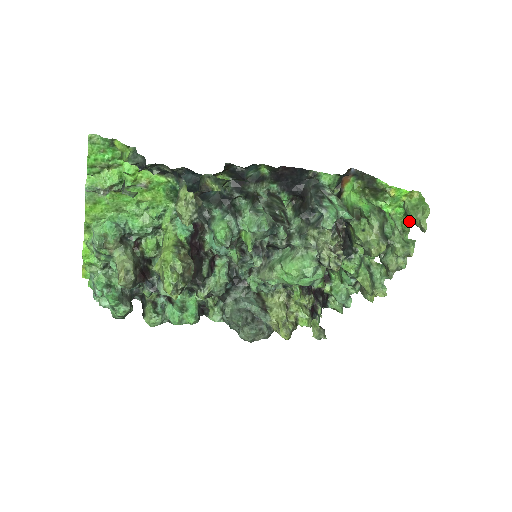
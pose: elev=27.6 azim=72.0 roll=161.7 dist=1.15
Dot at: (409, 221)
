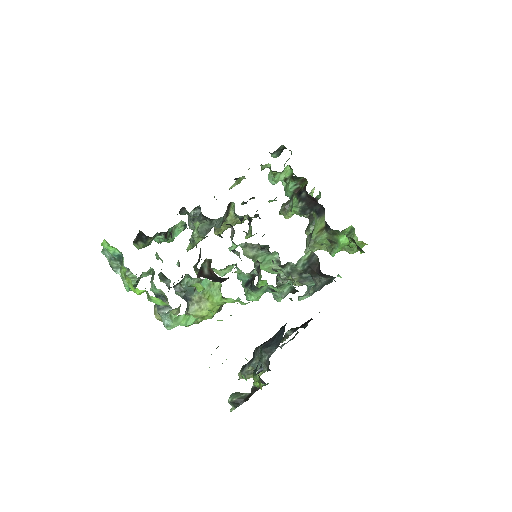
Dot at: (346, 234)
